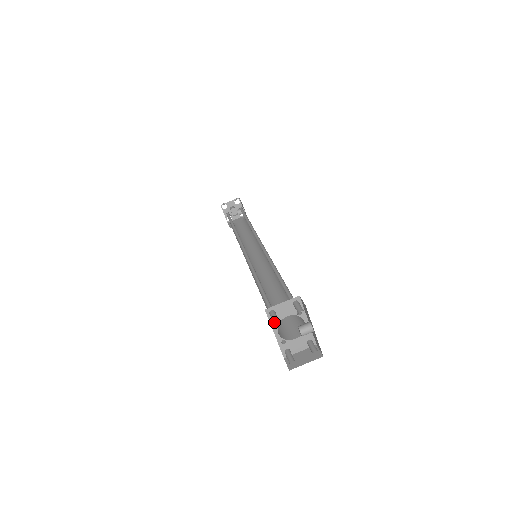
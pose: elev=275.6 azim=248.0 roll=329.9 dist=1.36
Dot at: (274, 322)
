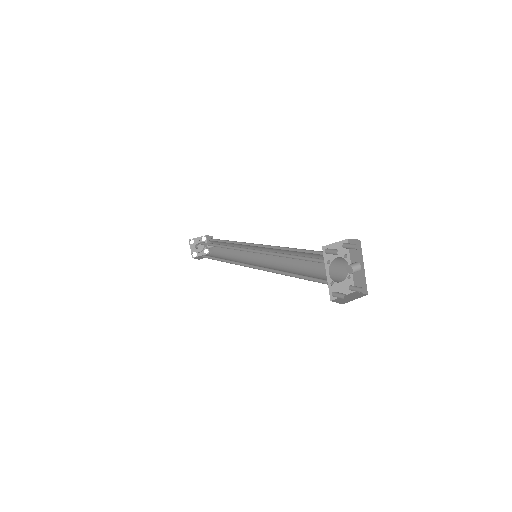
Dot at: (337, 251)
